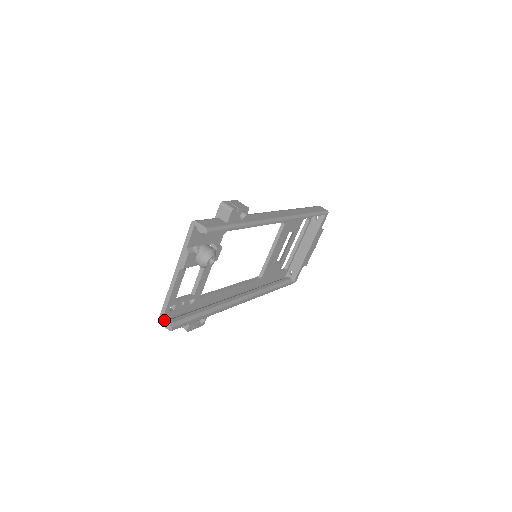
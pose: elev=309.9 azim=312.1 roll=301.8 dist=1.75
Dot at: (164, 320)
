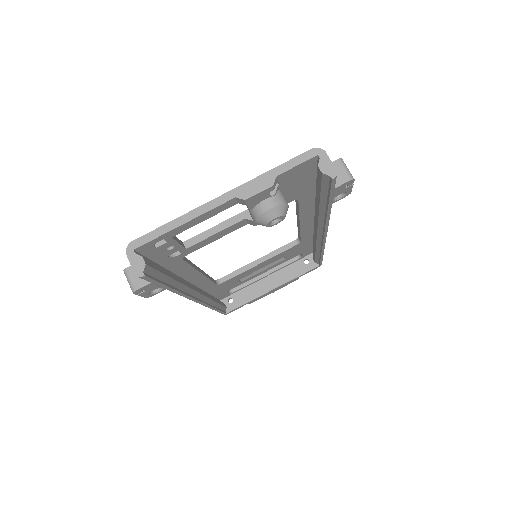
Dot at: (136, 252)
